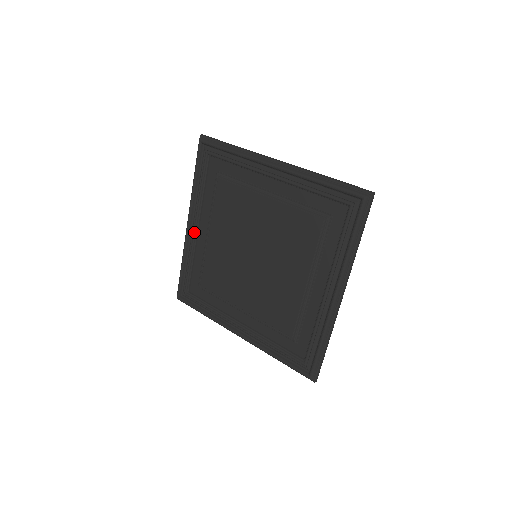
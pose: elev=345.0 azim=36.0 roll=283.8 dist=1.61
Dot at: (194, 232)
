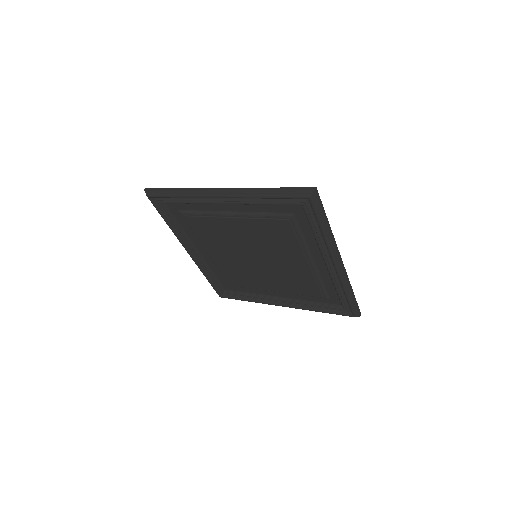
Dot at: occluded
